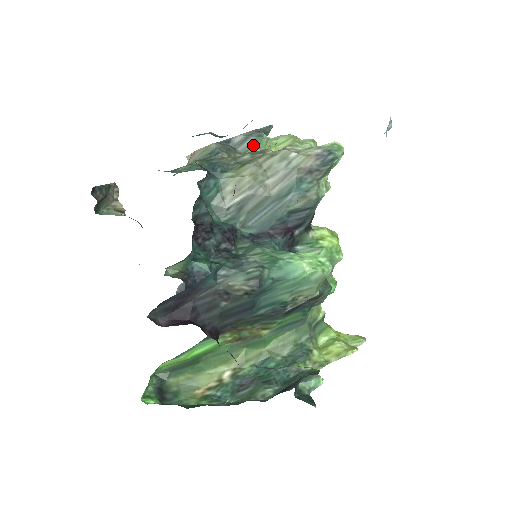
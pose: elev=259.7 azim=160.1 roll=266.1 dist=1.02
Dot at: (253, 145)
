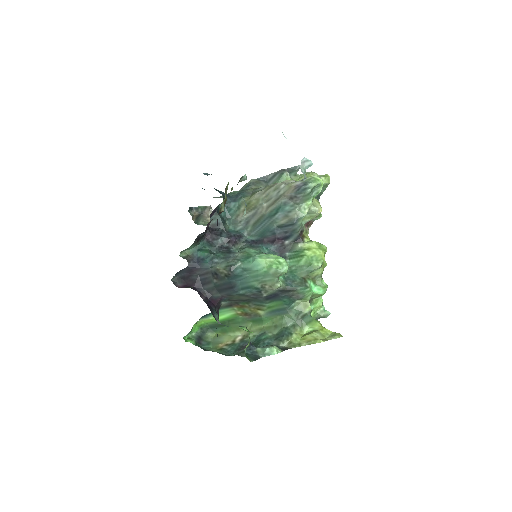
Dot at: (277, 180)
